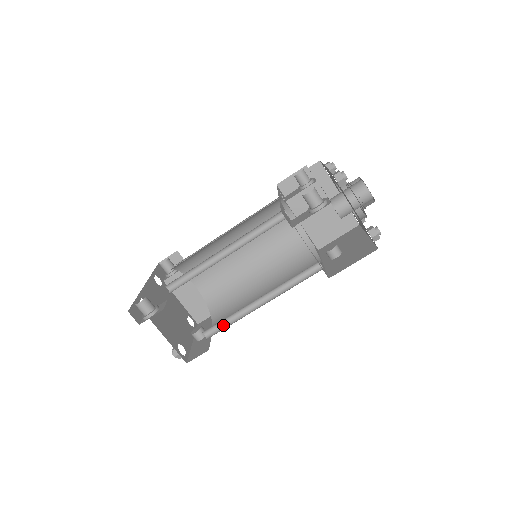
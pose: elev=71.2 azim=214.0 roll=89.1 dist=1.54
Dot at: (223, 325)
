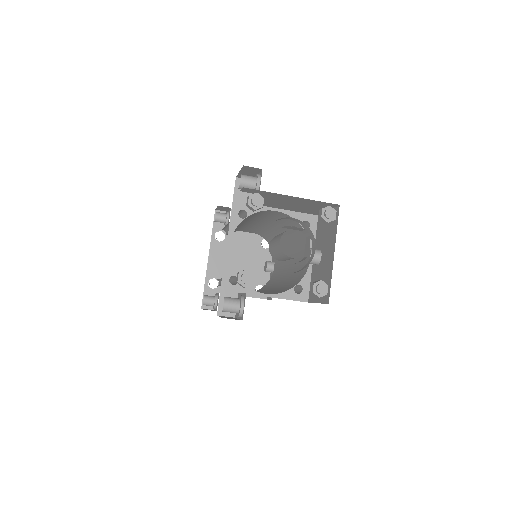
Dot at: occluded
